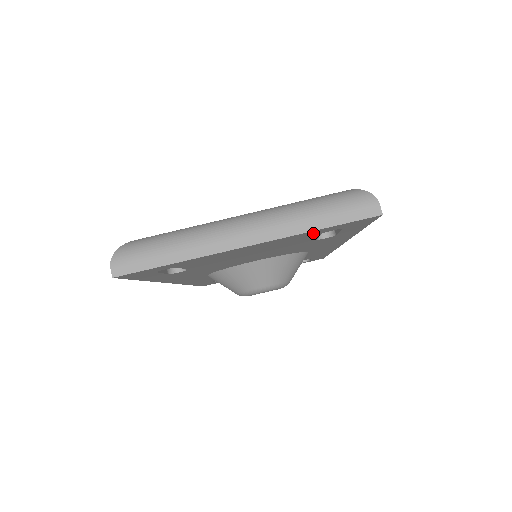
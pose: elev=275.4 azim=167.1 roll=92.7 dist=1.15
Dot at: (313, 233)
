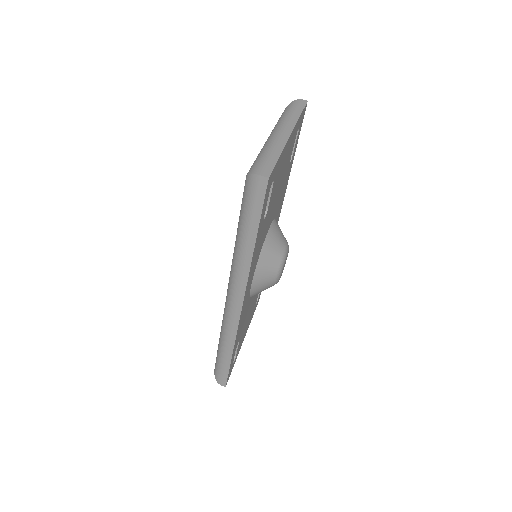
Dot at: (297, 127)
